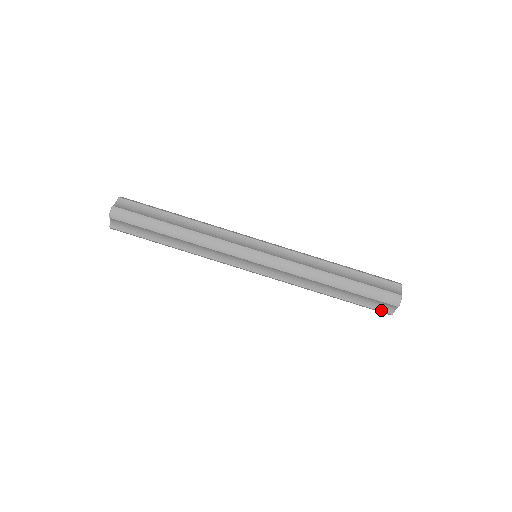
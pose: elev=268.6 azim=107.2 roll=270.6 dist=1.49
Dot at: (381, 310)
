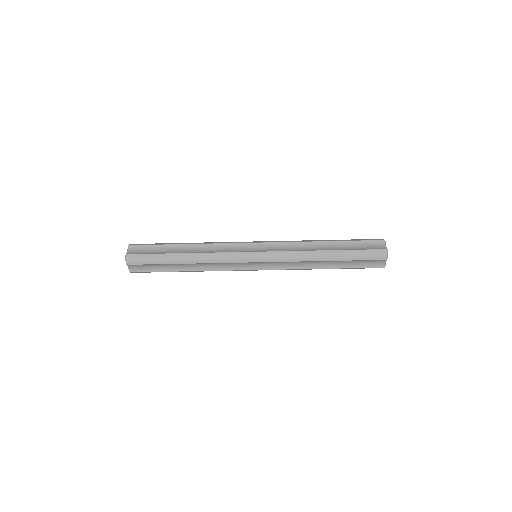
Dot at: occluded
